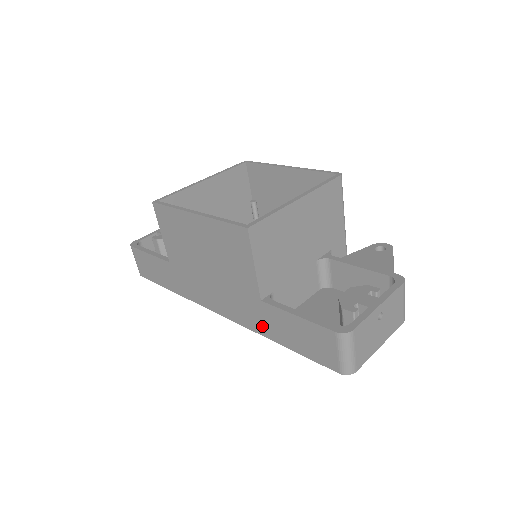
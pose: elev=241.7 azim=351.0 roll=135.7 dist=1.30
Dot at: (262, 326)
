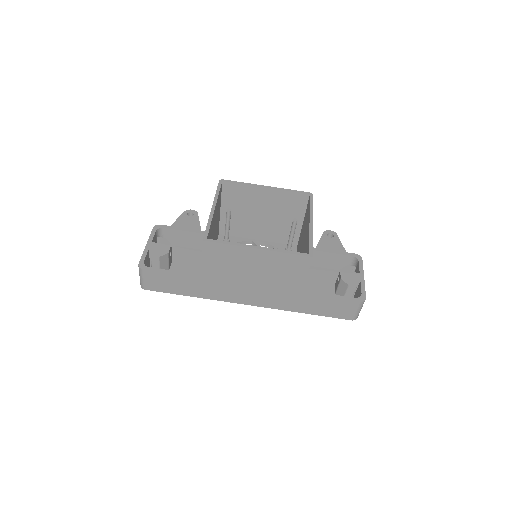
Dot at: (295, 306)
